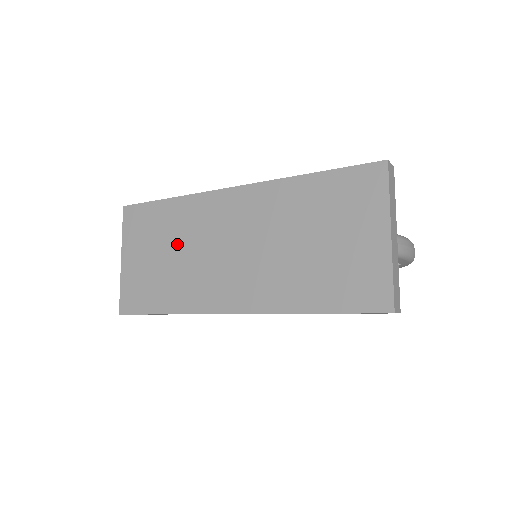
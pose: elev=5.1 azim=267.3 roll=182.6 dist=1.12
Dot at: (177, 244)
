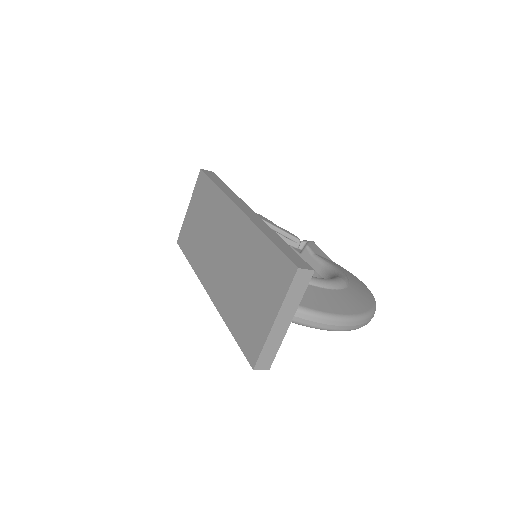
Dot at: (207, 222)
